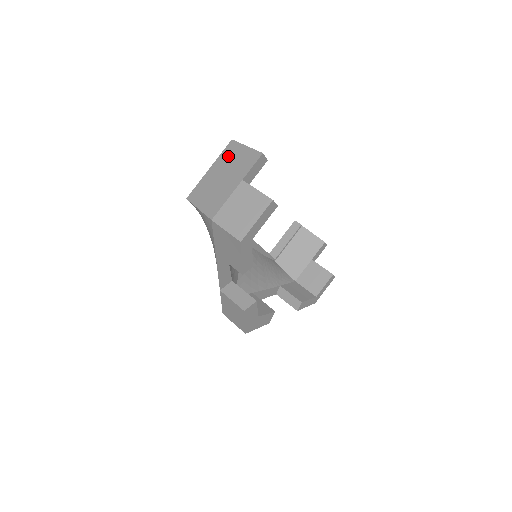
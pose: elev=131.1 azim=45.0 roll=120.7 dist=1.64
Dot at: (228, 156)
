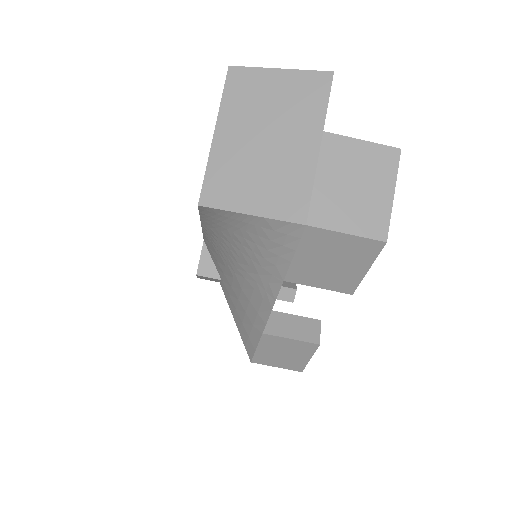
Dot at: (246, 98)
